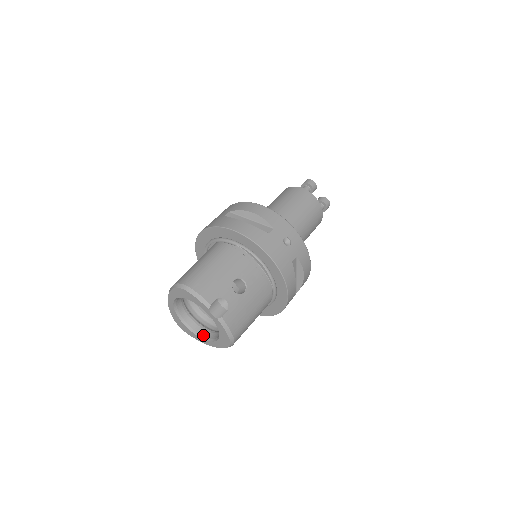
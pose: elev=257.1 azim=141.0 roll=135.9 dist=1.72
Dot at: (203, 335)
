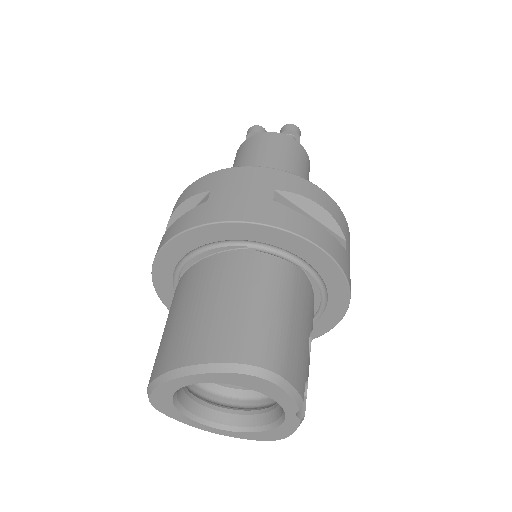
Dot at: (204, 418)
